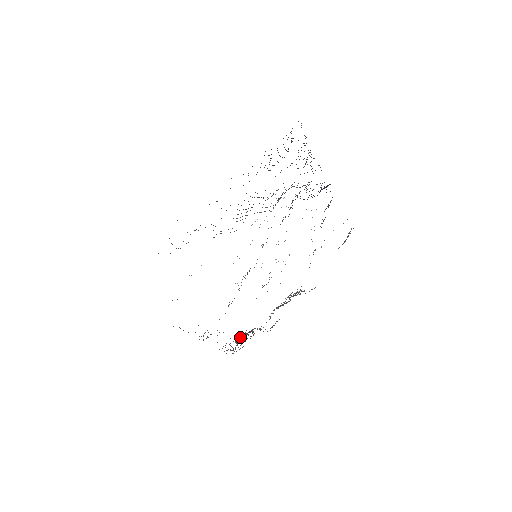
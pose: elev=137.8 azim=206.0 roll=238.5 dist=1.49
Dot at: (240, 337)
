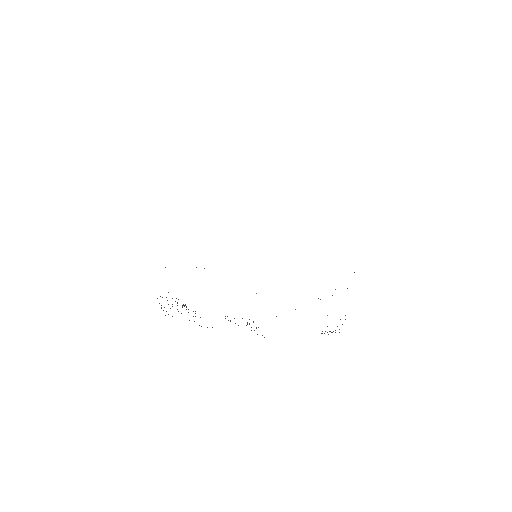
Dot at: occluded
